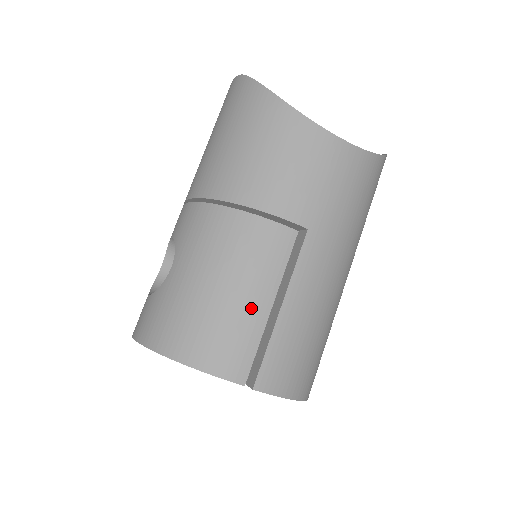
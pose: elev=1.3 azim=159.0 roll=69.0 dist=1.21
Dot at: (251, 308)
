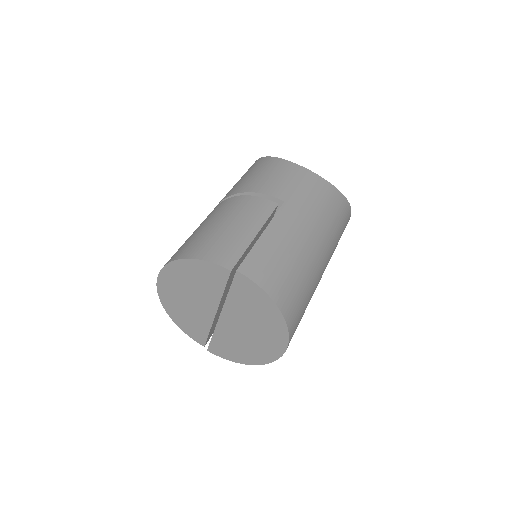
Dot at: (242, 232)
